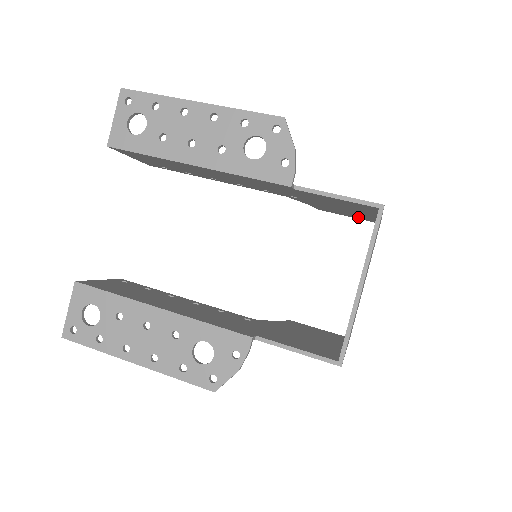
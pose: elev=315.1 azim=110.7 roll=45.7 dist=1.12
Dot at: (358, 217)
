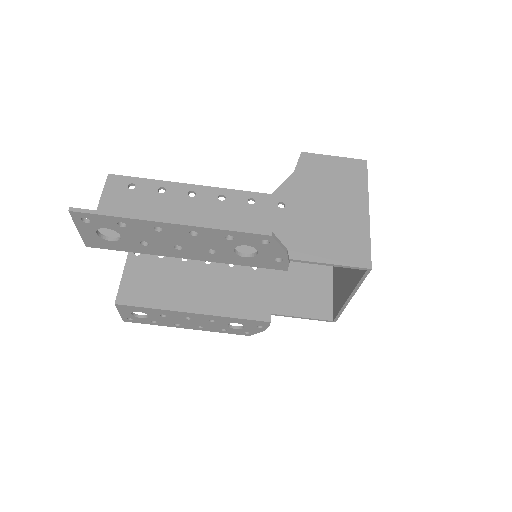
Dot at: (344, 171)
